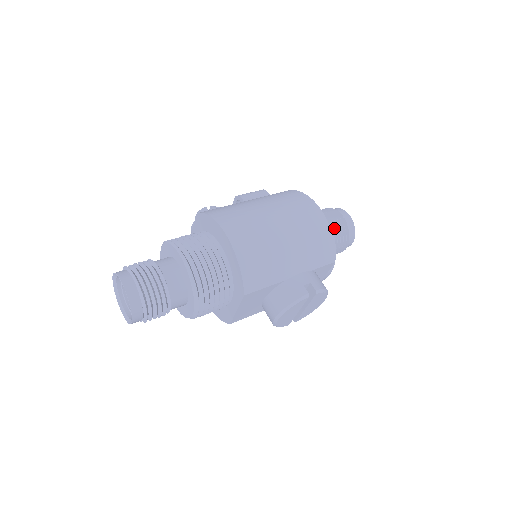
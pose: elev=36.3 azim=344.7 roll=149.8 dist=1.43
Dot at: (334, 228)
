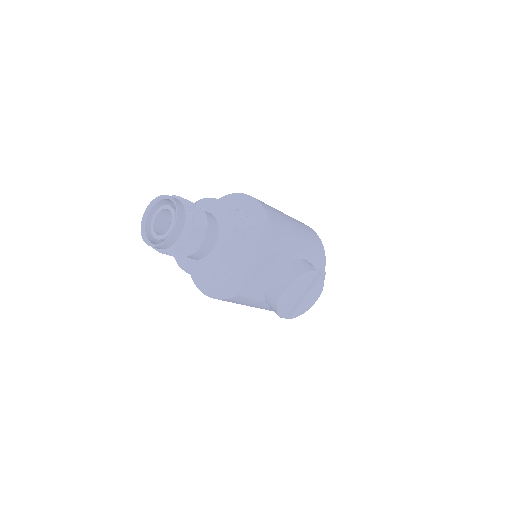
Dot at: occluded
